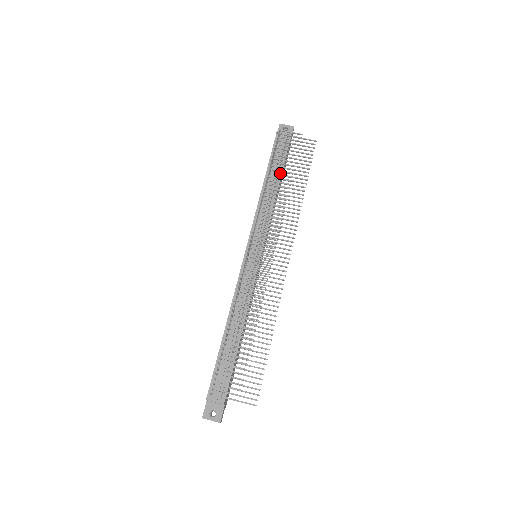
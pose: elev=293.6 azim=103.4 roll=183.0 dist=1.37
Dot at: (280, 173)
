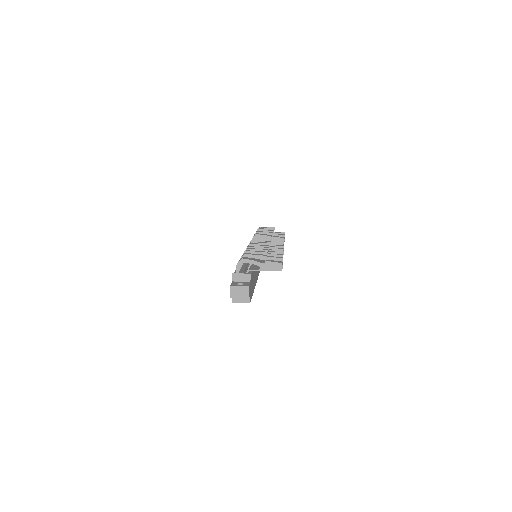
Dot at: occluded
